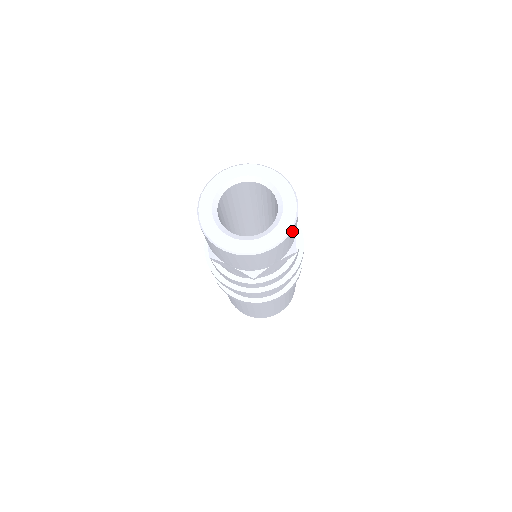
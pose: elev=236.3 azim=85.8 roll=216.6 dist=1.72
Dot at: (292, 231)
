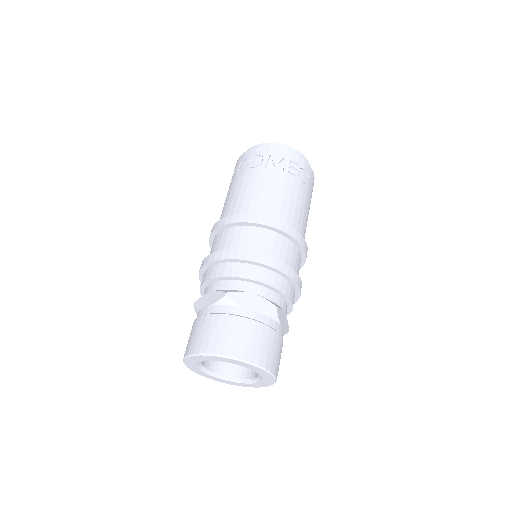
Dot at: occluded
